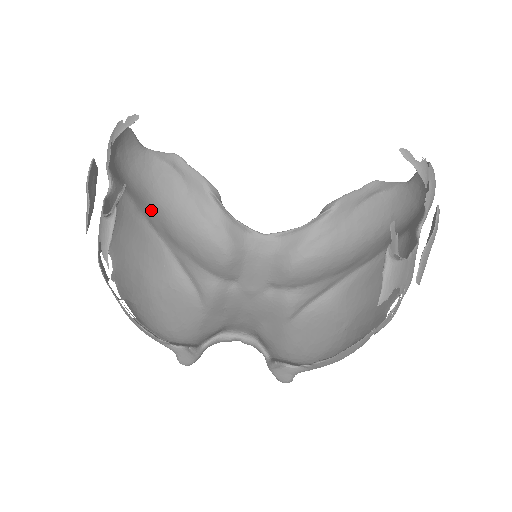
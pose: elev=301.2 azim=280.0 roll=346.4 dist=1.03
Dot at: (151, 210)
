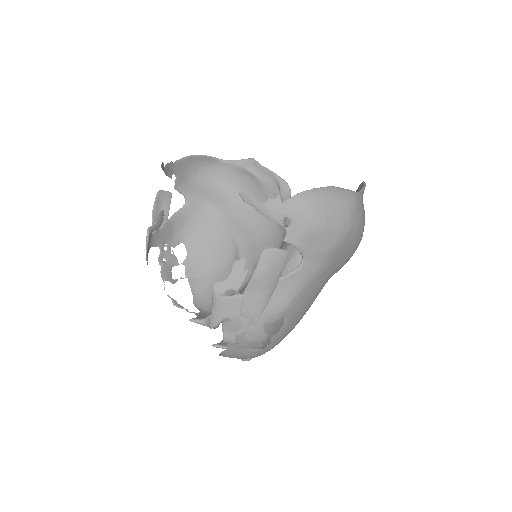
Dot at: (233, 207)
